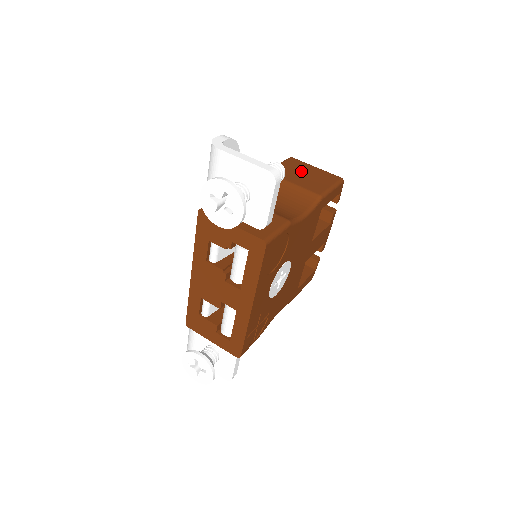
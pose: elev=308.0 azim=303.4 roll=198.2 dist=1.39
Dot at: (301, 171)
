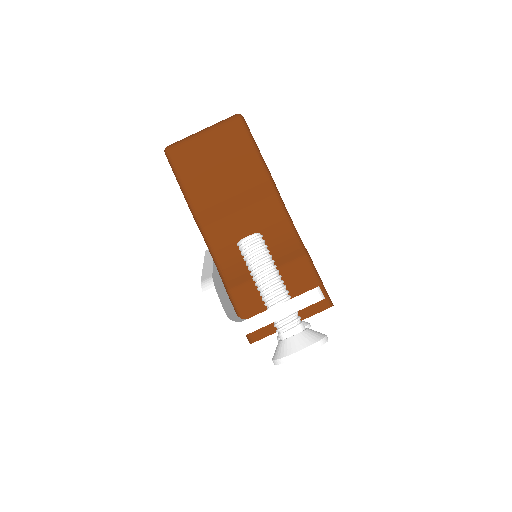
Dot at: (207, 163)
